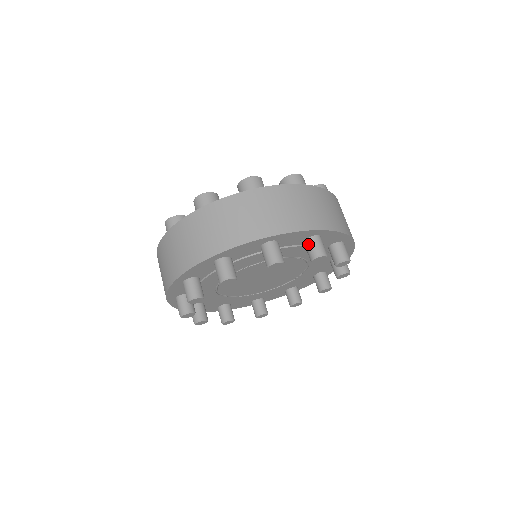
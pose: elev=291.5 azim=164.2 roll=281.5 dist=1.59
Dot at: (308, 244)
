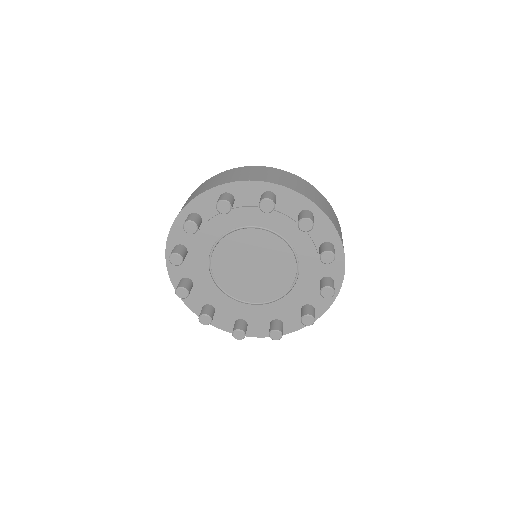
Dot at: (260, 198)
